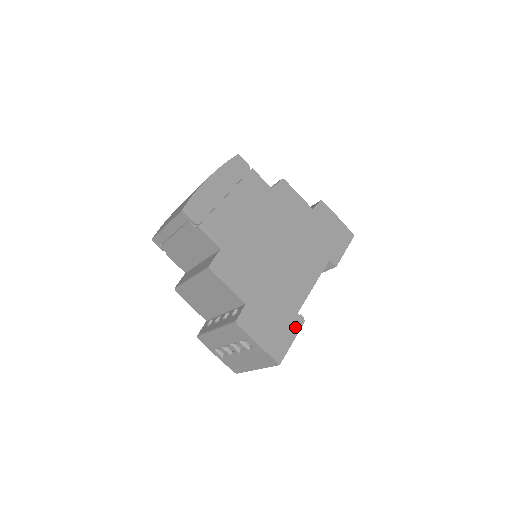
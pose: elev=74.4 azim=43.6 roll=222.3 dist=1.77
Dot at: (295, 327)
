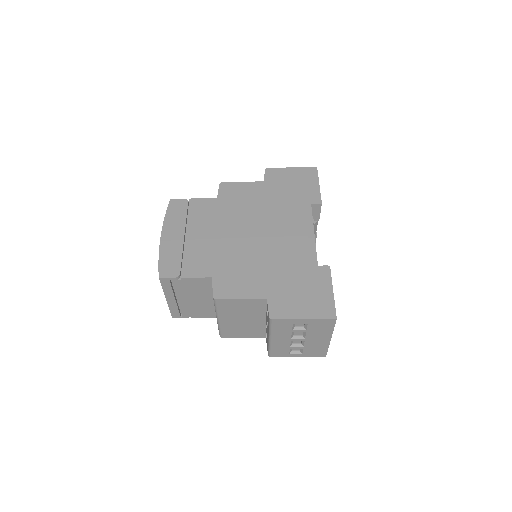
Dot at: (325, 279)
